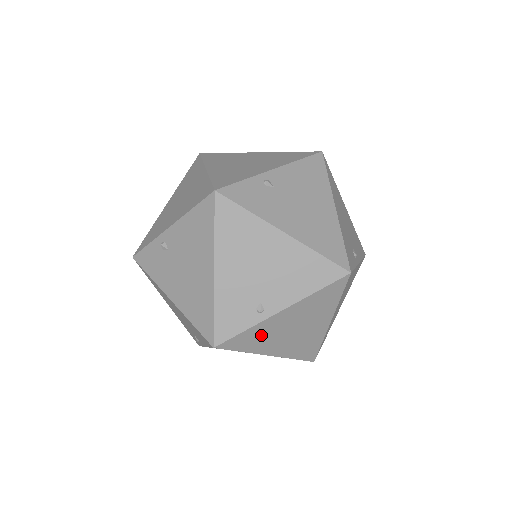
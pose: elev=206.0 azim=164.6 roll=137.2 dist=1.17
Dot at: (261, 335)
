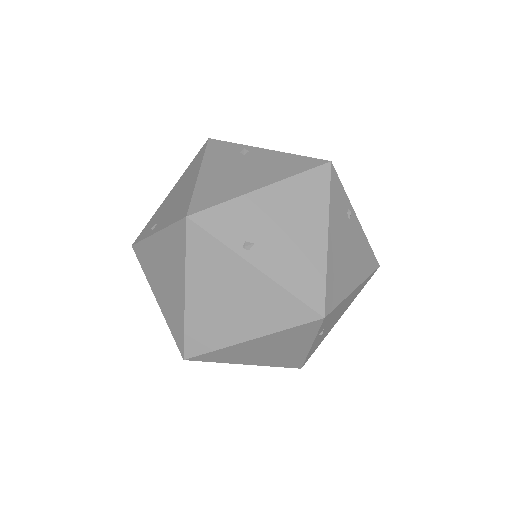
Dot at: (215, 264)
